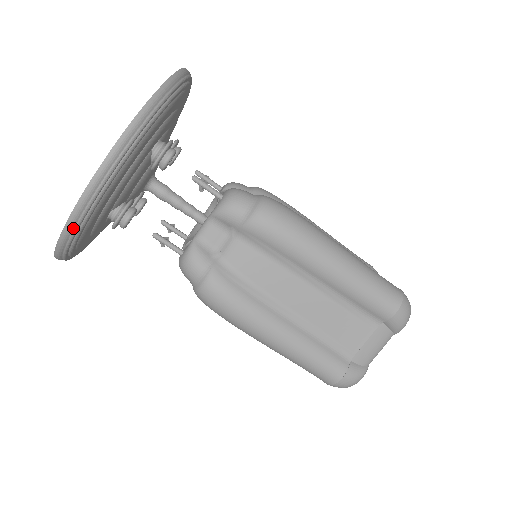
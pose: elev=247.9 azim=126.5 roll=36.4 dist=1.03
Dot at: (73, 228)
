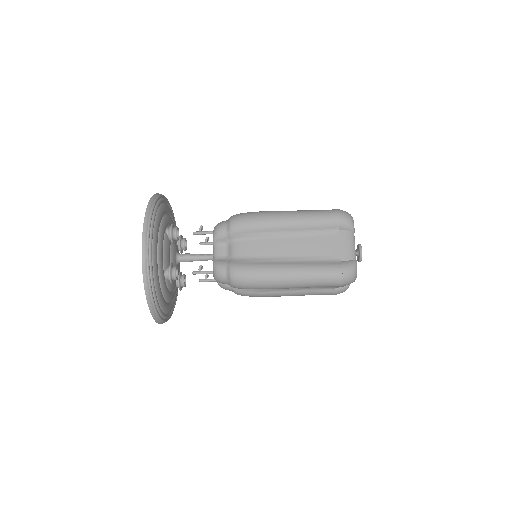
Dot at: occluded
